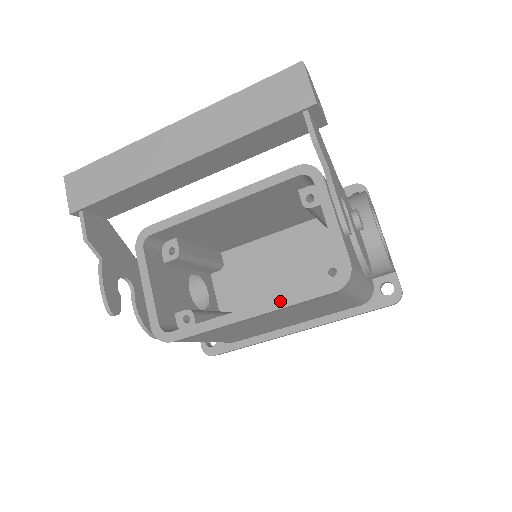
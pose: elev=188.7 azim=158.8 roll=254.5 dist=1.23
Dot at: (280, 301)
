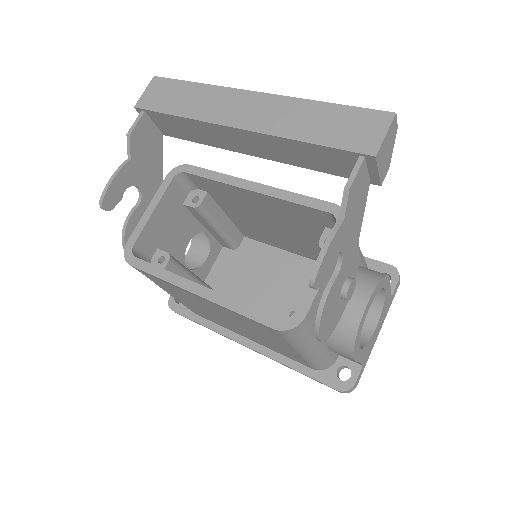
Dot at: (228, 301)
